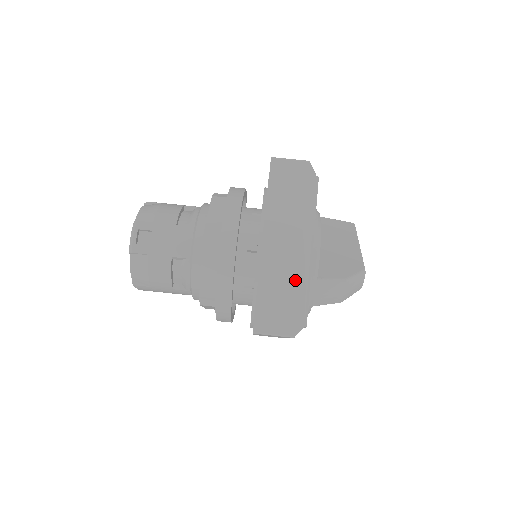
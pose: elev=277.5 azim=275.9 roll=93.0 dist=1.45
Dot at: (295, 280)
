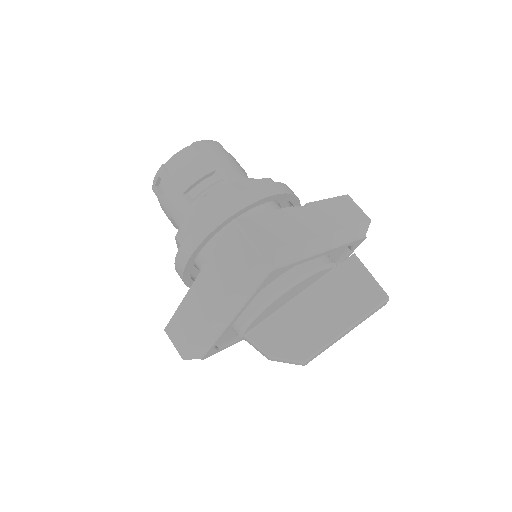
Dot at: (200, 331)
